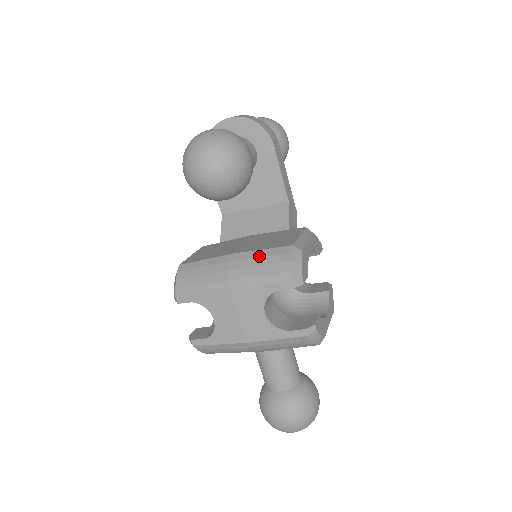
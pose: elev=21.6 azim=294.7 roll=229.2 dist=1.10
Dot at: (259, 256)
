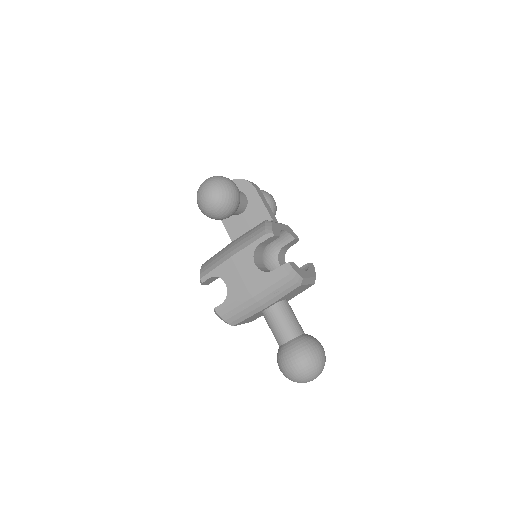
Dot at: (247, 233)
